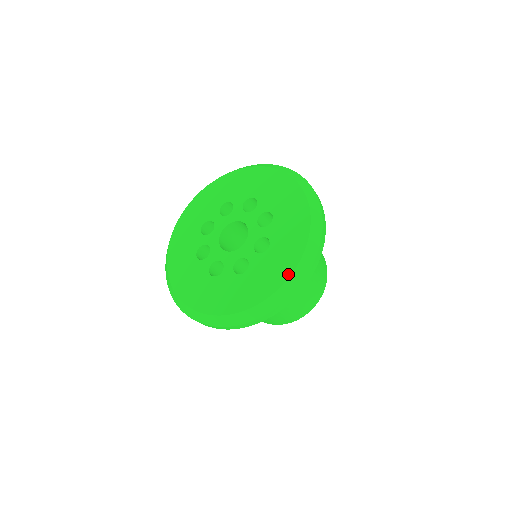
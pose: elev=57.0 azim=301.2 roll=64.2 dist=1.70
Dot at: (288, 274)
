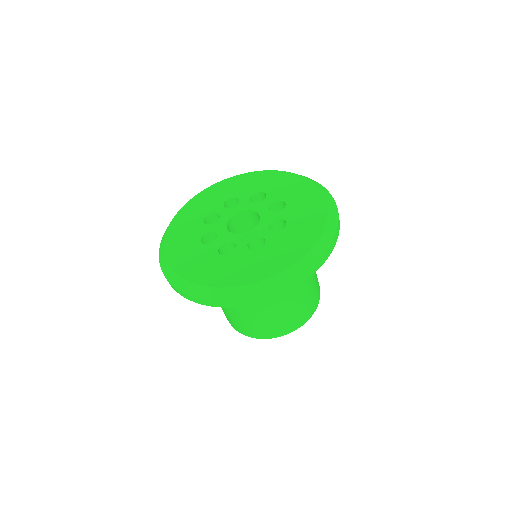
Dot at: (312, 243)
